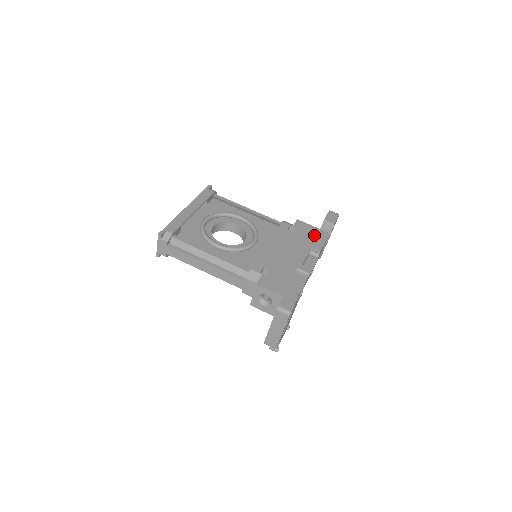
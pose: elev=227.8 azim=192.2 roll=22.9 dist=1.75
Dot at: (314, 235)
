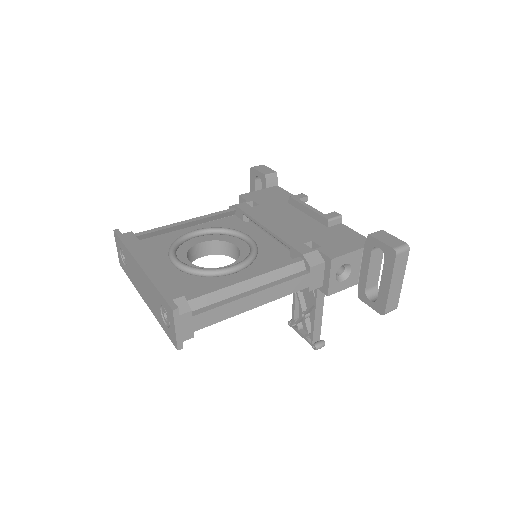
Dot at: (274, 195)
